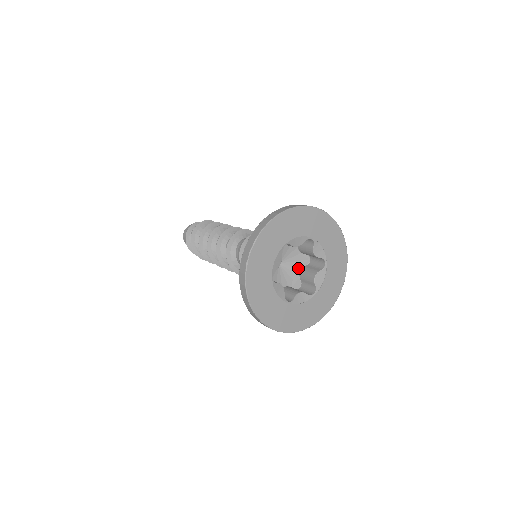
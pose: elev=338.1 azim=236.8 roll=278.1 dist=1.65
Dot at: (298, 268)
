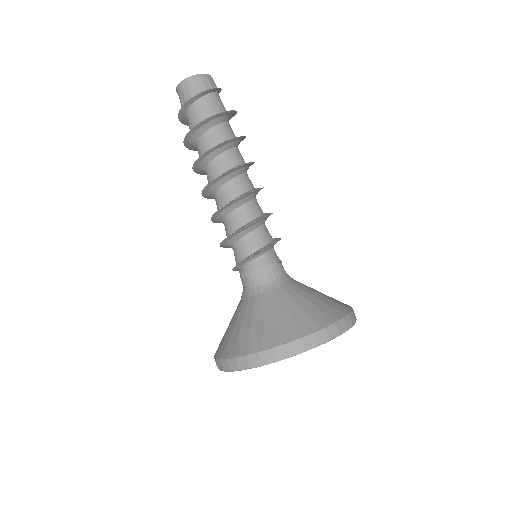
Dot at: occluded
